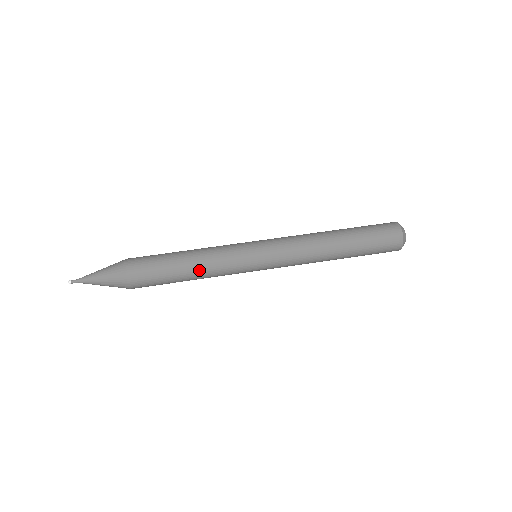
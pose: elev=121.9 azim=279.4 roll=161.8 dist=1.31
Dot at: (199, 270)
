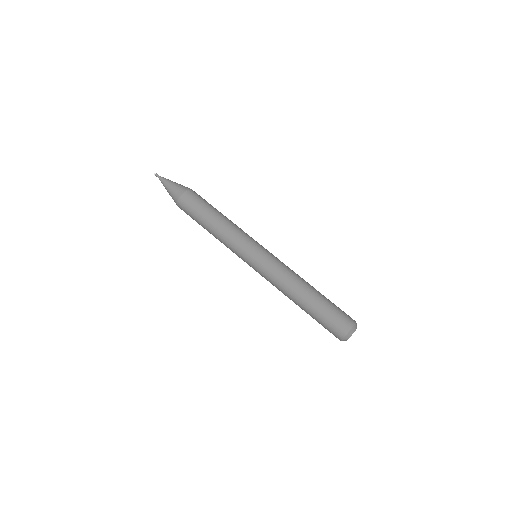
Dot at: (223, 224)
